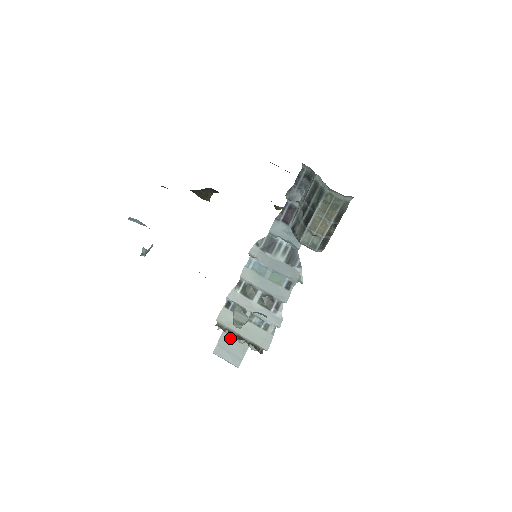
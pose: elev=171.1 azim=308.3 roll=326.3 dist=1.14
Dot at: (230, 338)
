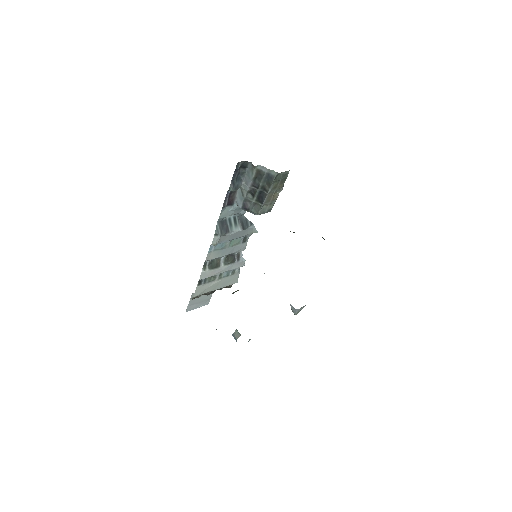
Dot at: occluded
